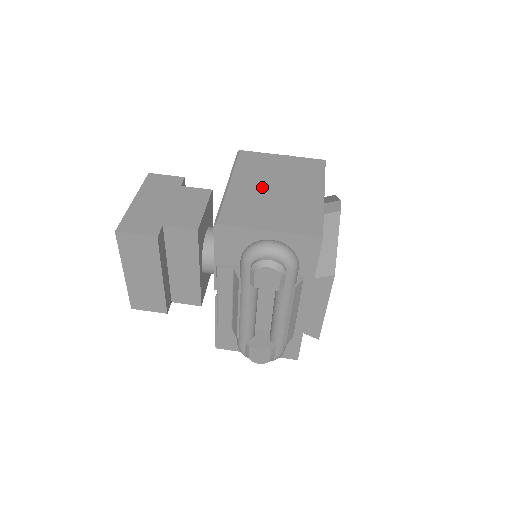
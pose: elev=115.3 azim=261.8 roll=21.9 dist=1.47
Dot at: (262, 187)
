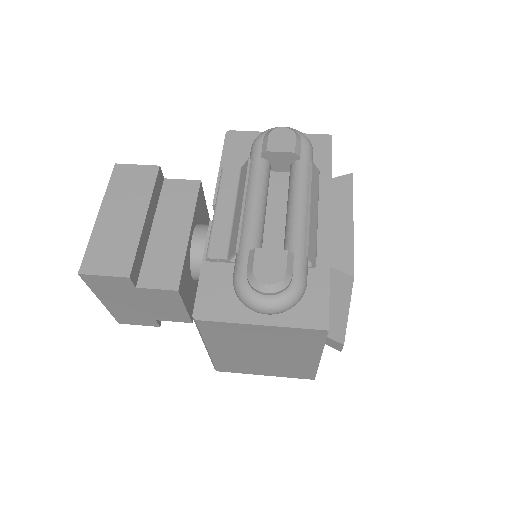
Dot at: occluded
